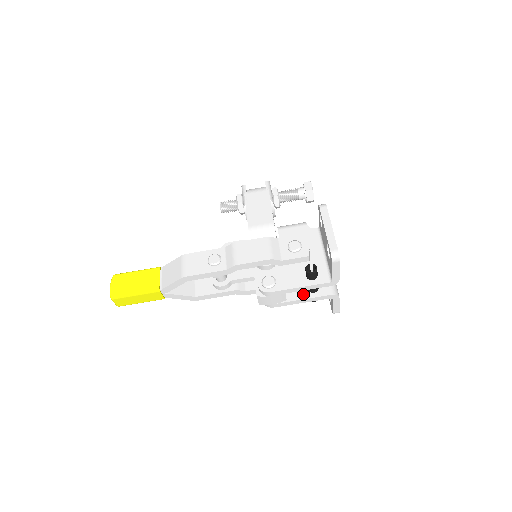
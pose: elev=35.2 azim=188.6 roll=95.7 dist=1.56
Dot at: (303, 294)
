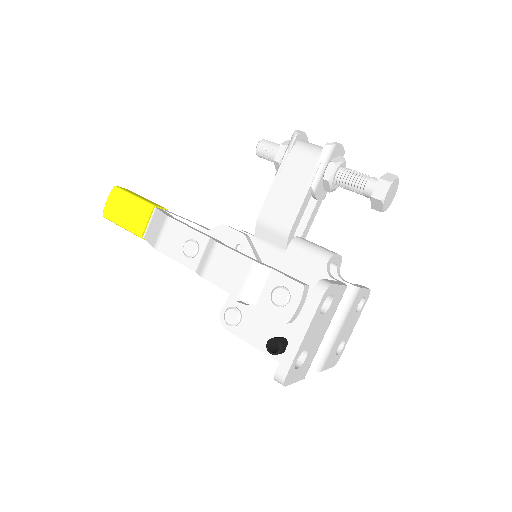
Dot at: occluded
